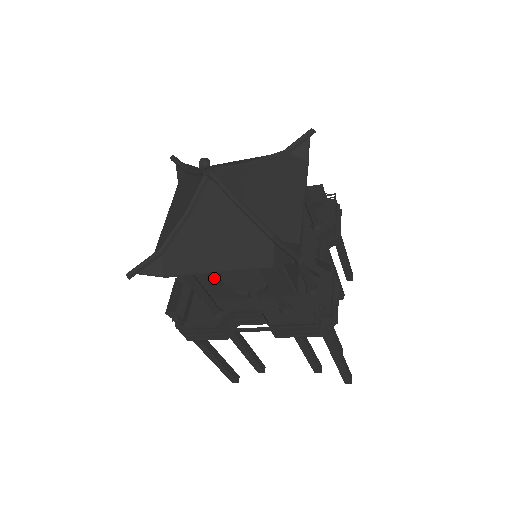
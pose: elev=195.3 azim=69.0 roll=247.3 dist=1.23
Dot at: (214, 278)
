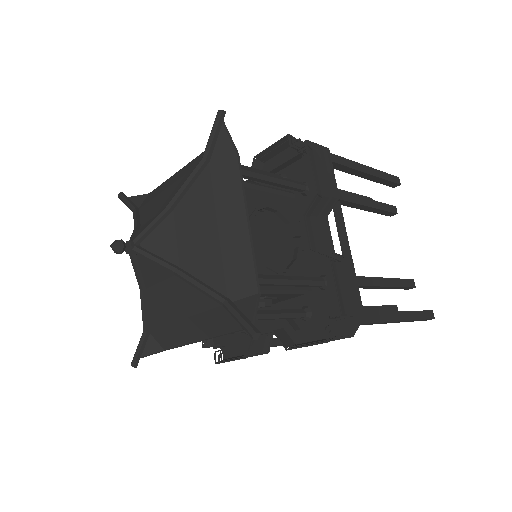
Dot at: occluded
